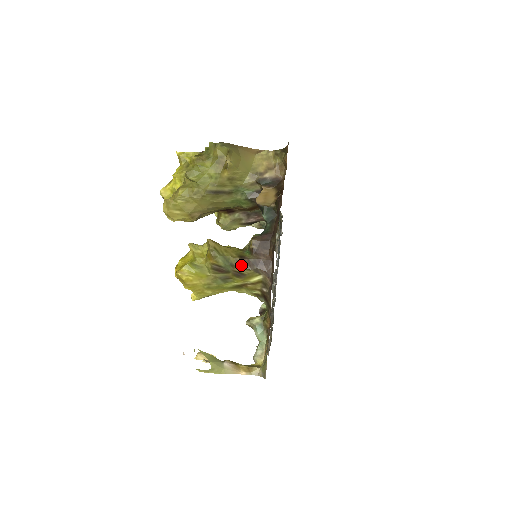
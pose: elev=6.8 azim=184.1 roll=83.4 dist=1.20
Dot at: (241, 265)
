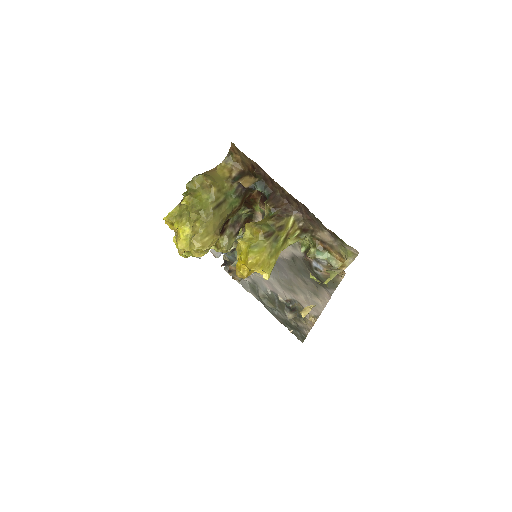
Dot at: (277, 220)
